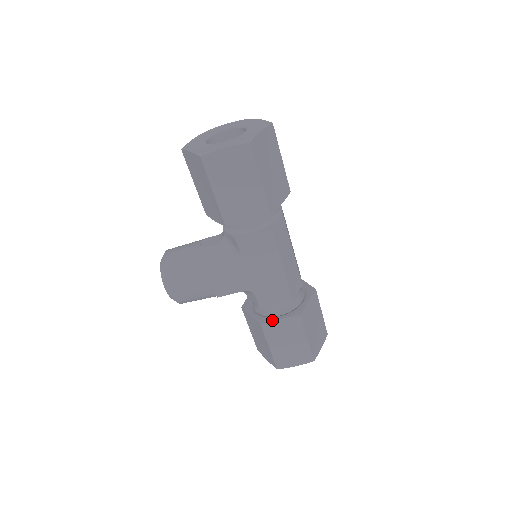
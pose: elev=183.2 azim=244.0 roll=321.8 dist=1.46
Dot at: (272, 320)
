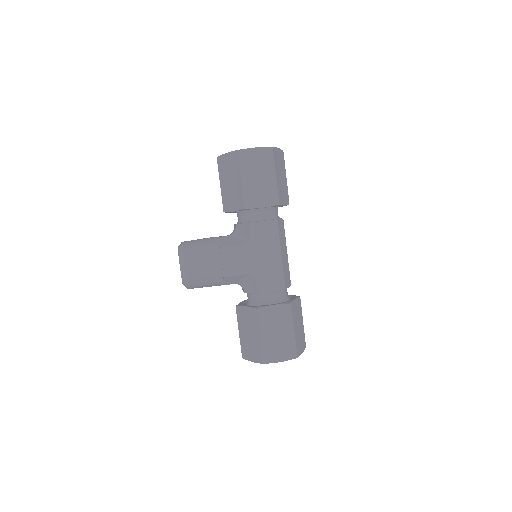
Dot at: (267, 305)
